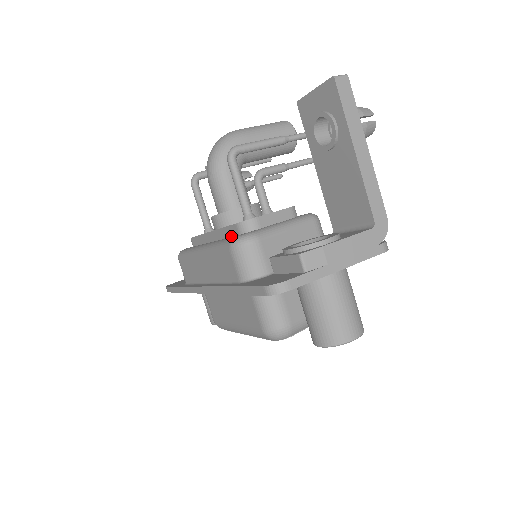
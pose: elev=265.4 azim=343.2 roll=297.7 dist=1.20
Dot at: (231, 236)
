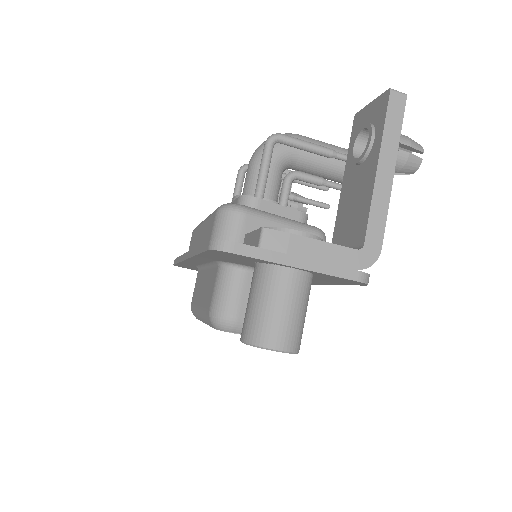
Dot at: occluded
